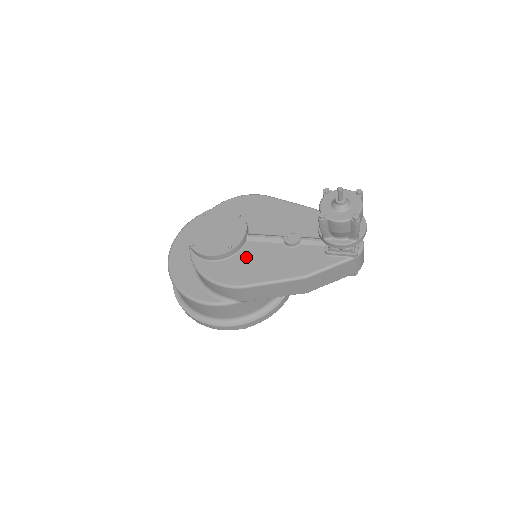
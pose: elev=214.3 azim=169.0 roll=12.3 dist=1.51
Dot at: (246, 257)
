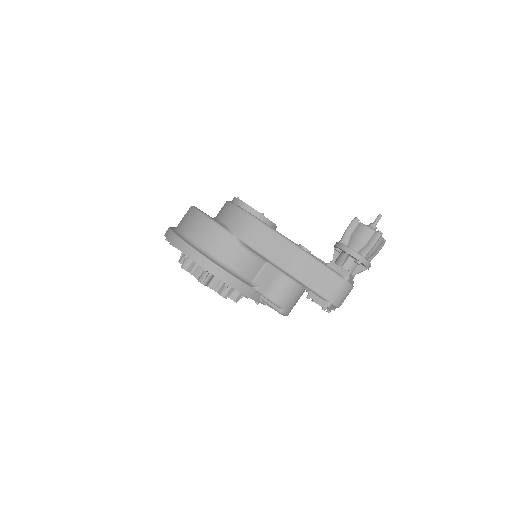
Dot at: occluded
